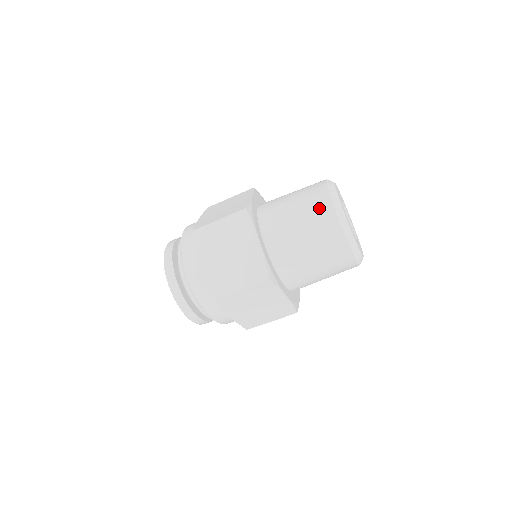
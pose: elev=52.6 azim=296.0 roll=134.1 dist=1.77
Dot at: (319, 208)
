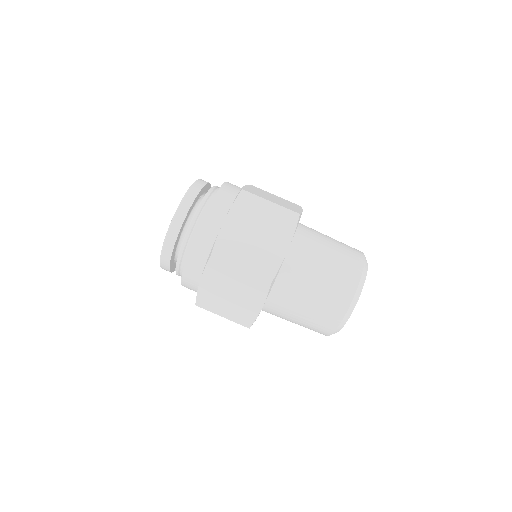
Dot at: (349, 267)
